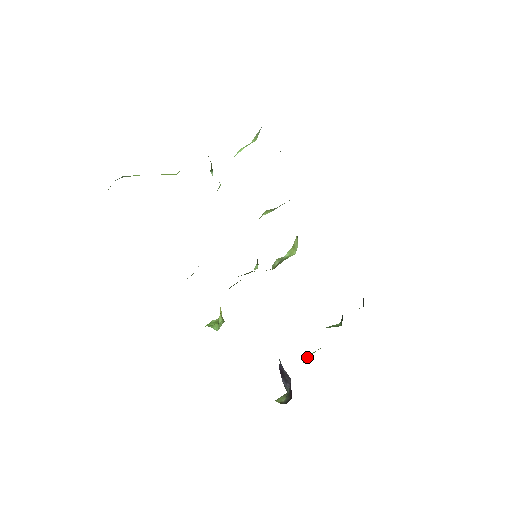
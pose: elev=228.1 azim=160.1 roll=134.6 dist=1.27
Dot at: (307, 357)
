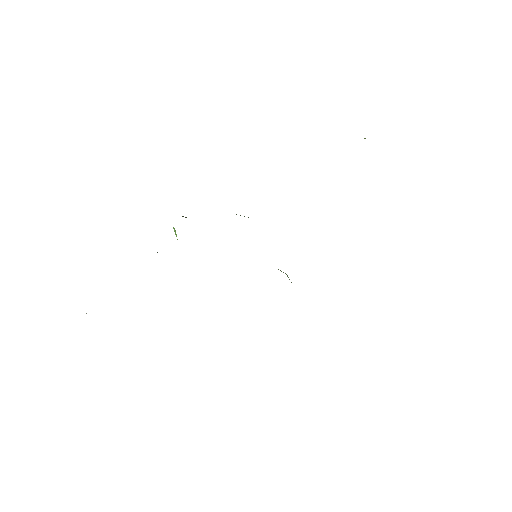
Dot at: occluded
